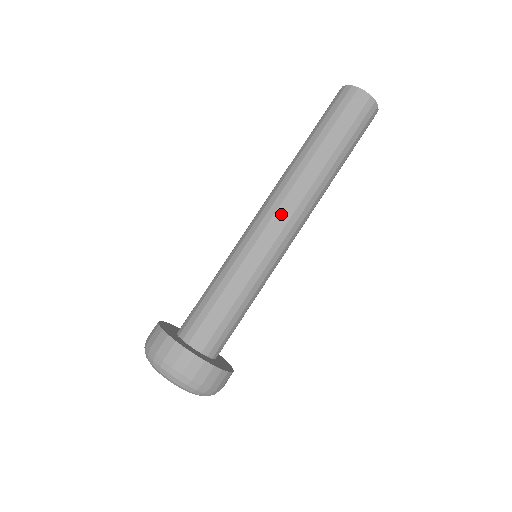
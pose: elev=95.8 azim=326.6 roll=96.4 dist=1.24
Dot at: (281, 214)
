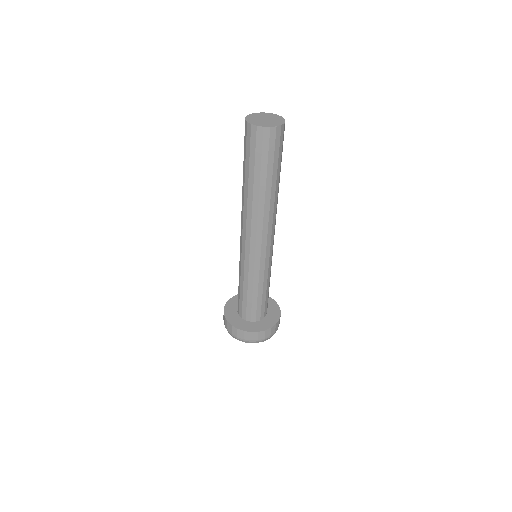
Dot at: (254, 239)
